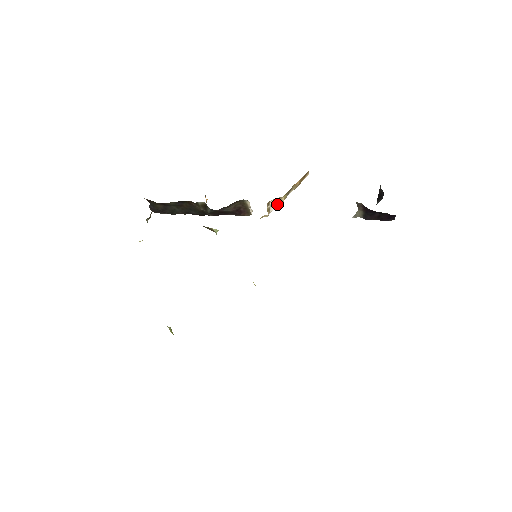
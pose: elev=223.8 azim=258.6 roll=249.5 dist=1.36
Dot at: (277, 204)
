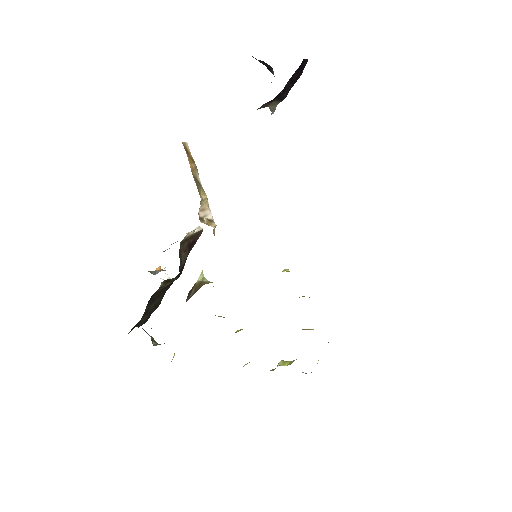
Dot at: (206, 206)
